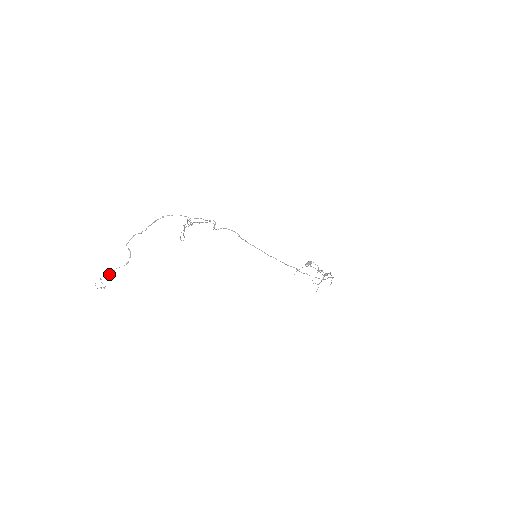
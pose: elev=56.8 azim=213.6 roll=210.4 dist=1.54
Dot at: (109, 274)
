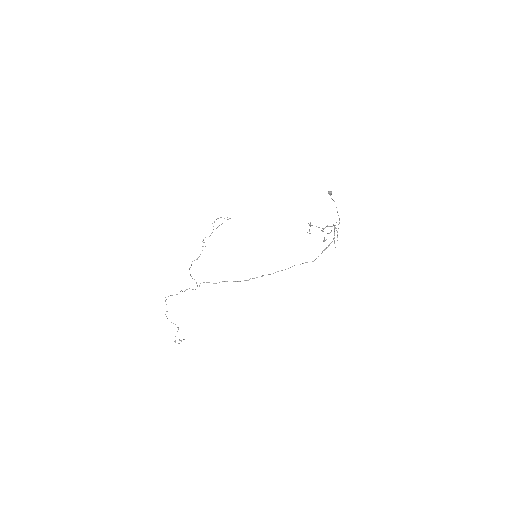
Dot at: (175, 340)
